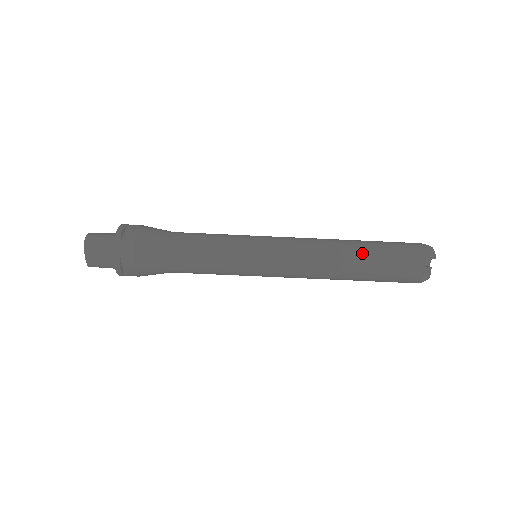
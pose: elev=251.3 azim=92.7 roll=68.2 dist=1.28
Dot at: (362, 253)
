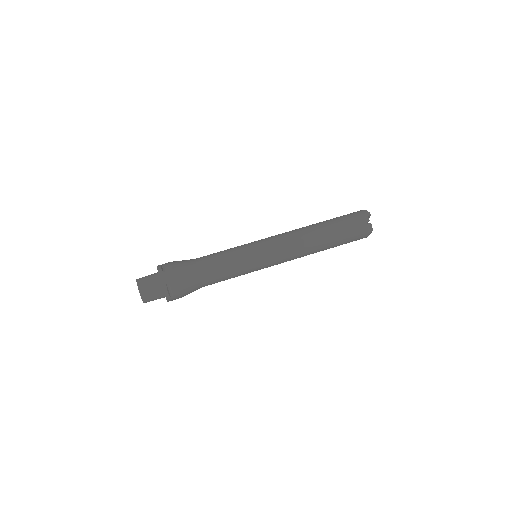
Dot at: (324, 227)
